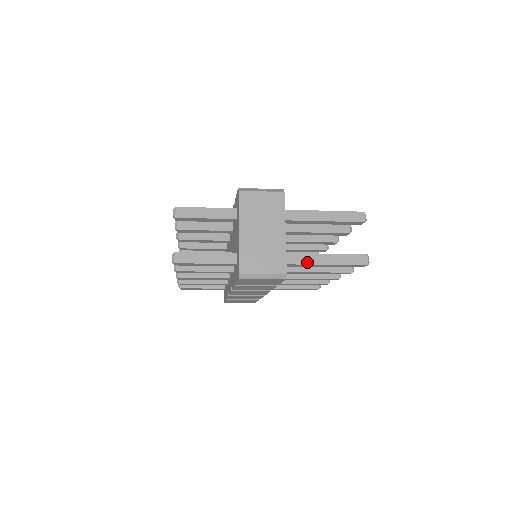
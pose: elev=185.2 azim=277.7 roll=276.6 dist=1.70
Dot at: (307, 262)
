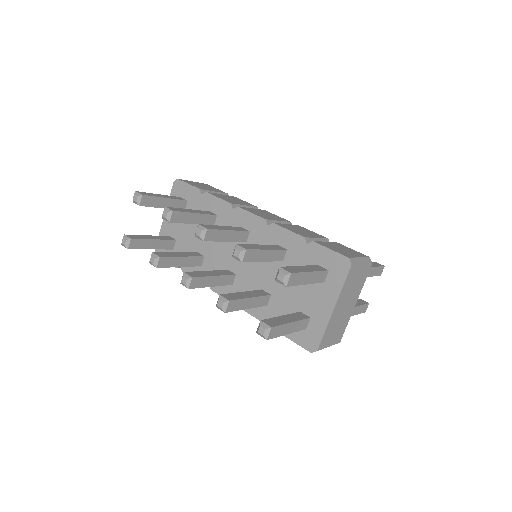
Dot at: occluded
